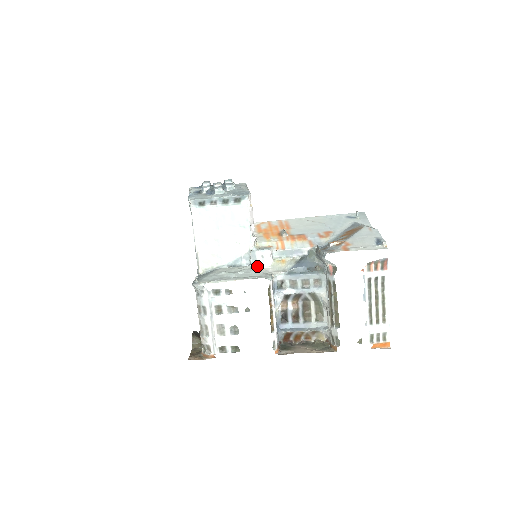
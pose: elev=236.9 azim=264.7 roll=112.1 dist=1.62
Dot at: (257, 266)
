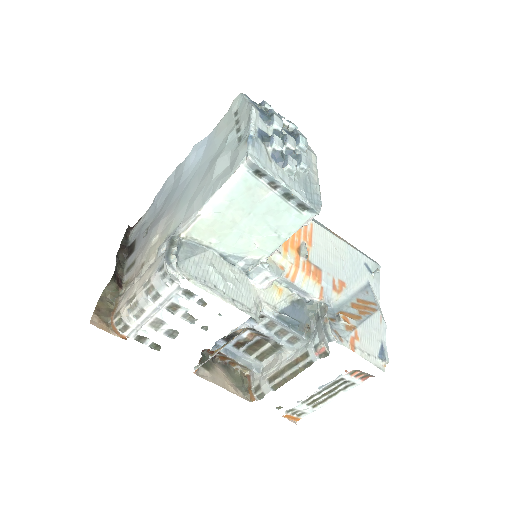
Dot at: (252, 282)
